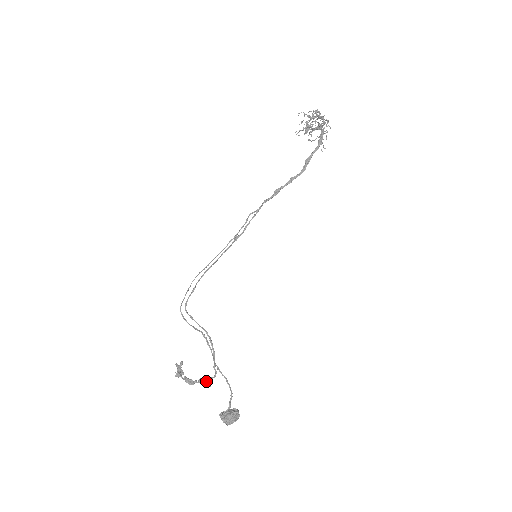
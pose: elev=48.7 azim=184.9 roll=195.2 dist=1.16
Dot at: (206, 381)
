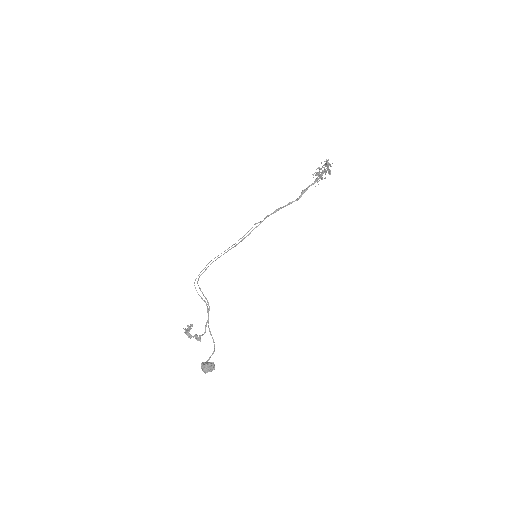
Dot at: occluded
